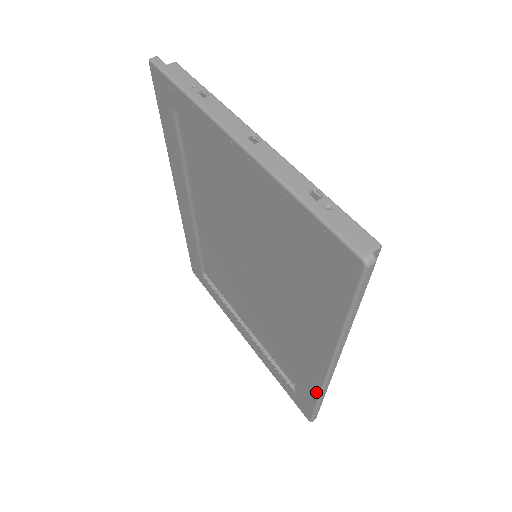
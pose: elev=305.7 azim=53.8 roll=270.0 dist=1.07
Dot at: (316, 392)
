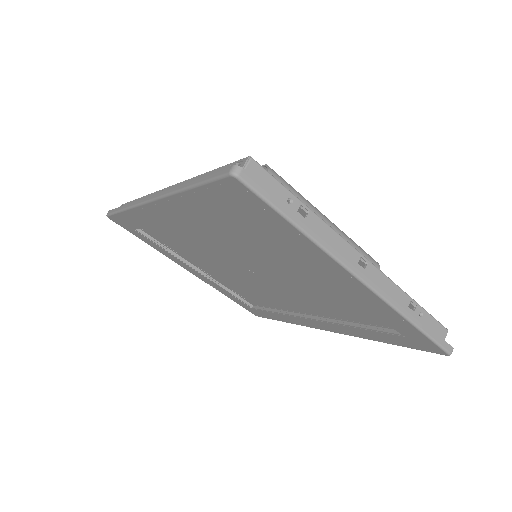
Dot at: (292, 323)
